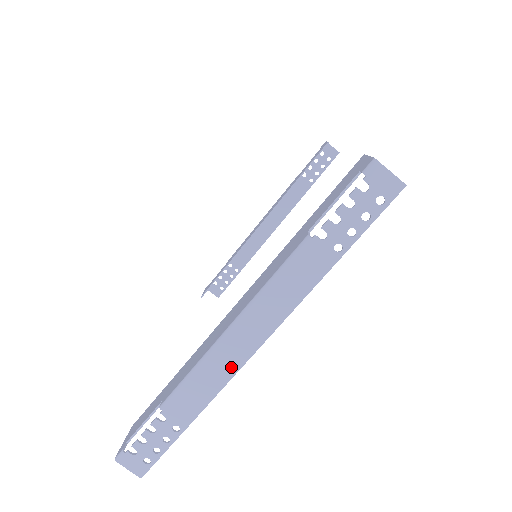
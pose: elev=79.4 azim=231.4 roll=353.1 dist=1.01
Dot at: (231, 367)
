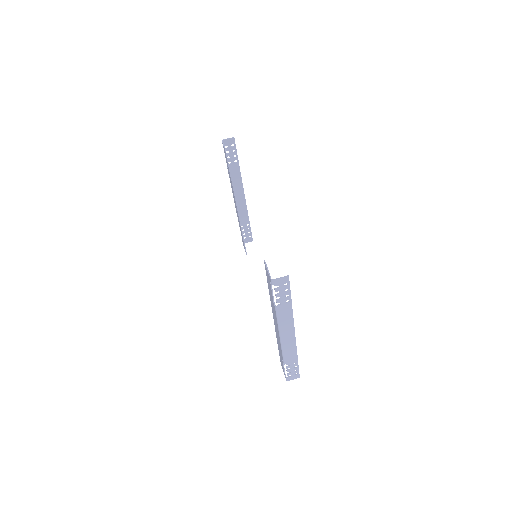
Dot at: (293, 343)
